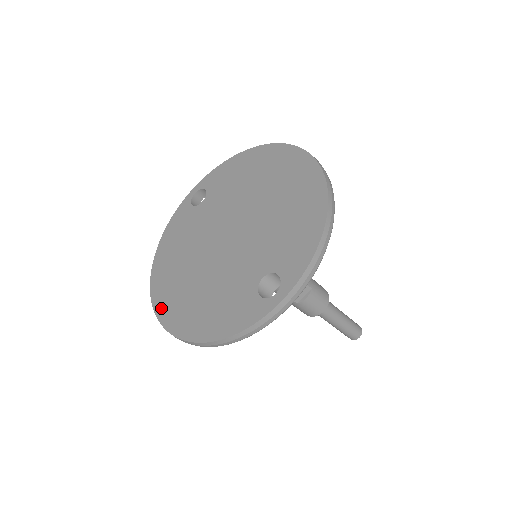
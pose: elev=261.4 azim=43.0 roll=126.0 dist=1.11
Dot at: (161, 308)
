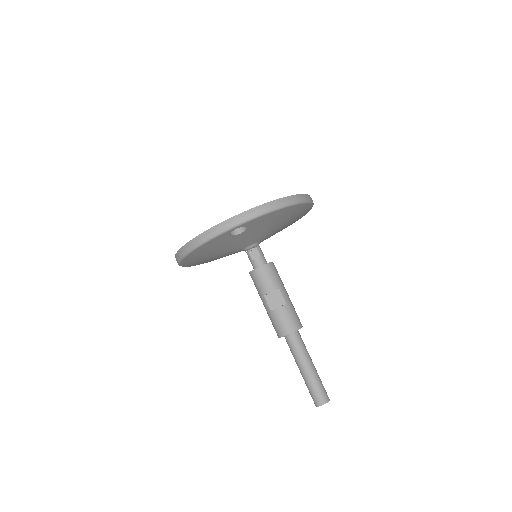
Dot at: occluded
